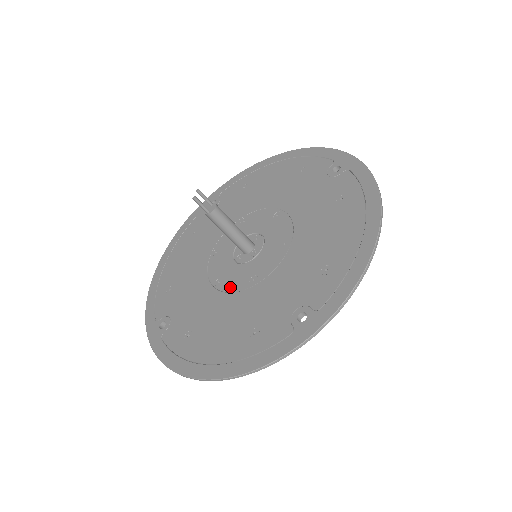
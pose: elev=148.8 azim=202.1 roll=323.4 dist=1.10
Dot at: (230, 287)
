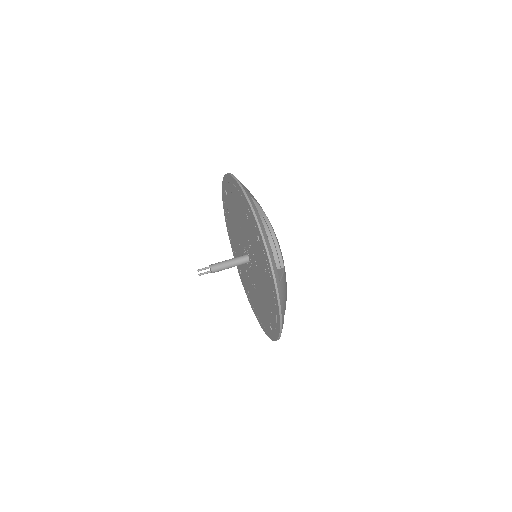
Dot at: (250, 279)
